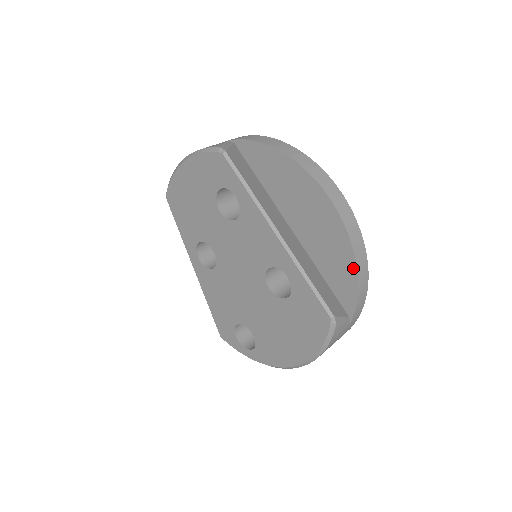
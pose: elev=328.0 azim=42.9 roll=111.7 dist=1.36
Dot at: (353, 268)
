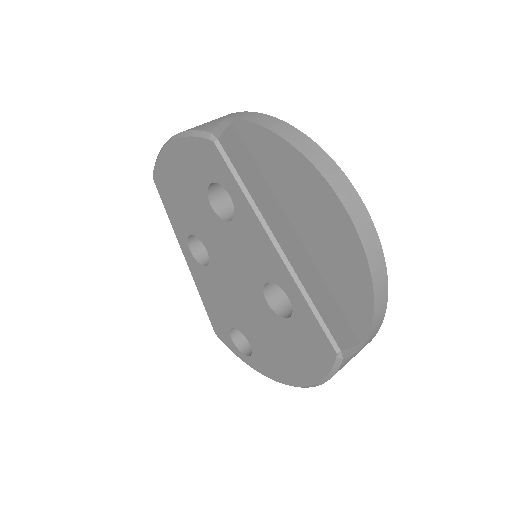
Dot at: (369, 294)
